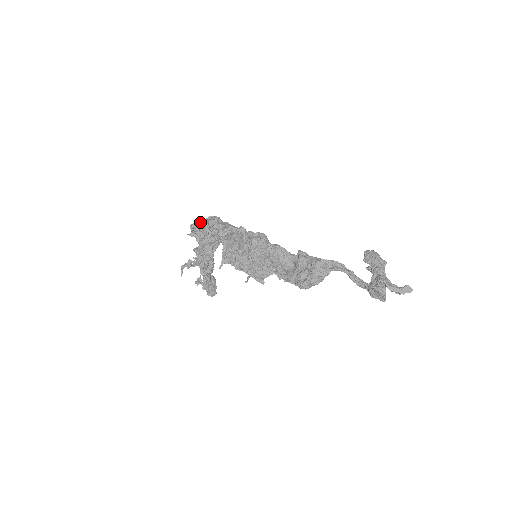
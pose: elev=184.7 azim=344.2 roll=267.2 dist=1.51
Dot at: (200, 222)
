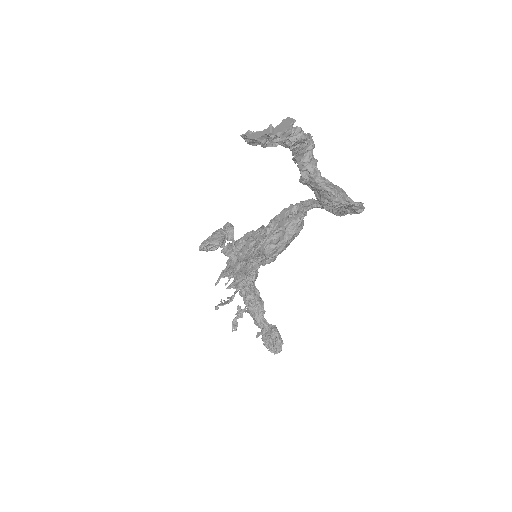
Dot at: occluded
